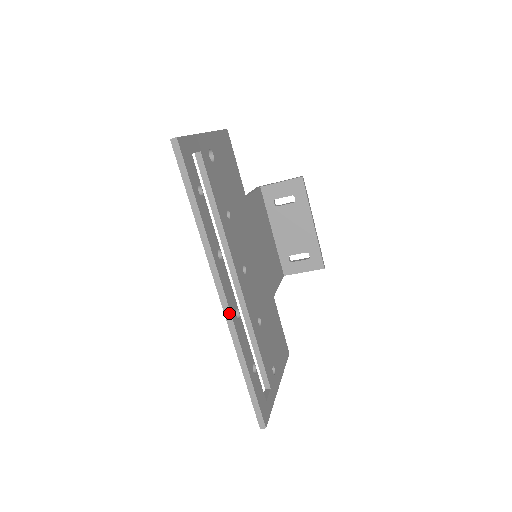
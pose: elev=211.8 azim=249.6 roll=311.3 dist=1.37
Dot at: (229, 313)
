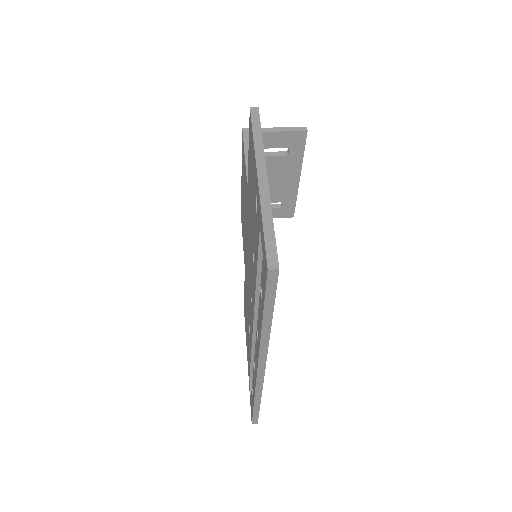
Dot at: (262, 380)
